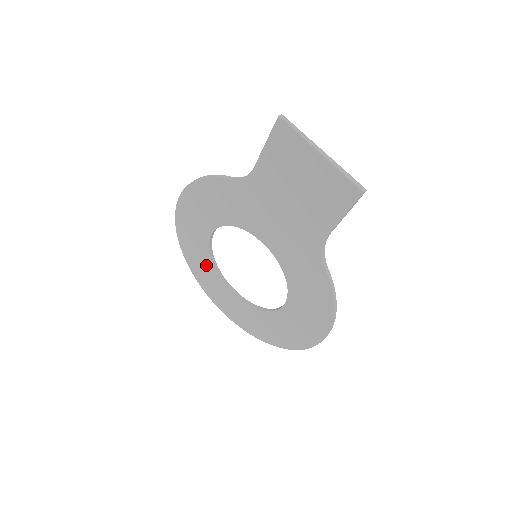
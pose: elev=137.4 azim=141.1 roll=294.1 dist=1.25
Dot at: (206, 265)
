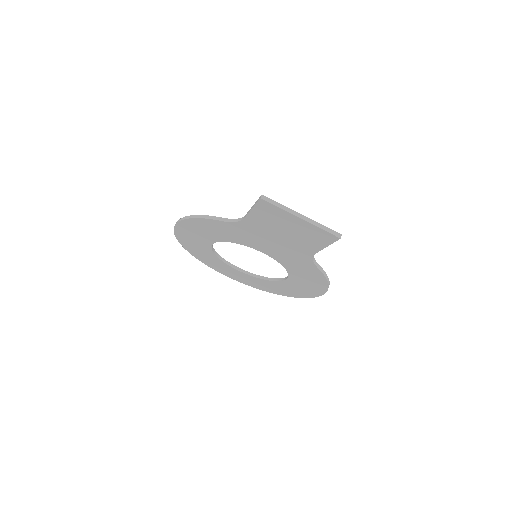
Dot at: (211, 258)
